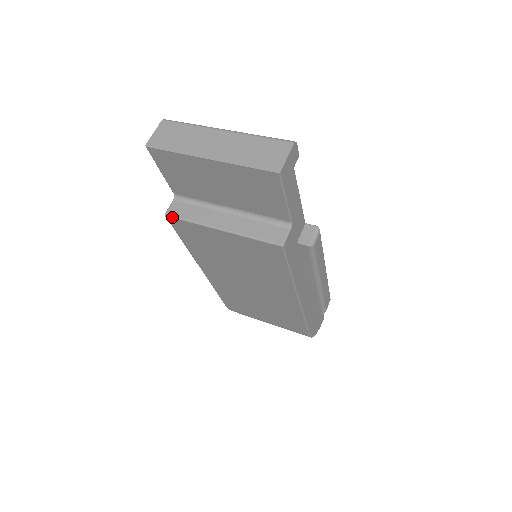
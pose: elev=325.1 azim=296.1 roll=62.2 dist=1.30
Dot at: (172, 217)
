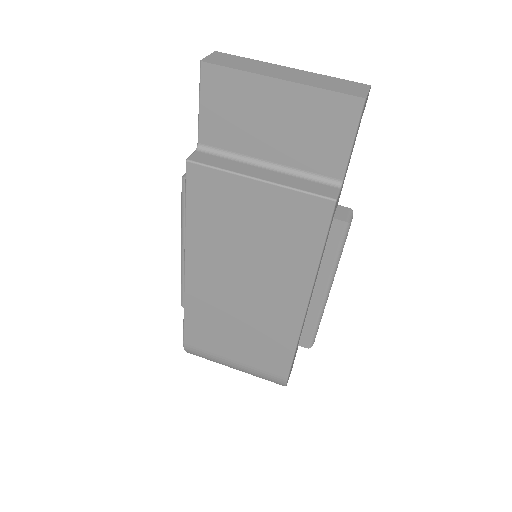
Dot at: (196, 163)
